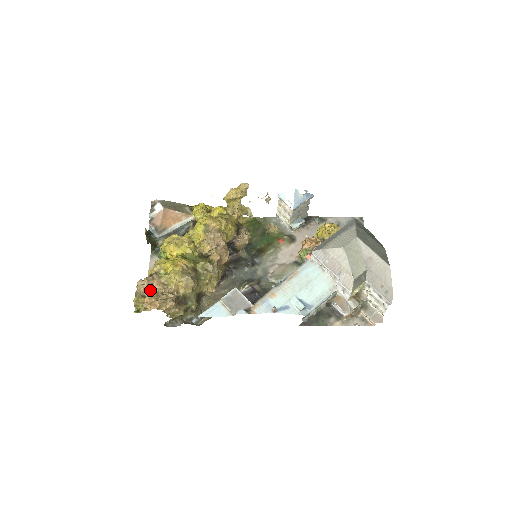
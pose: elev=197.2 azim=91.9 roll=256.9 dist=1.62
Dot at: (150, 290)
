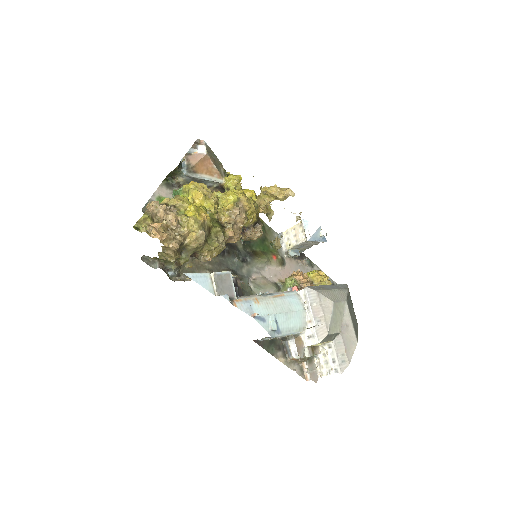
Dot at: (162, 218)
